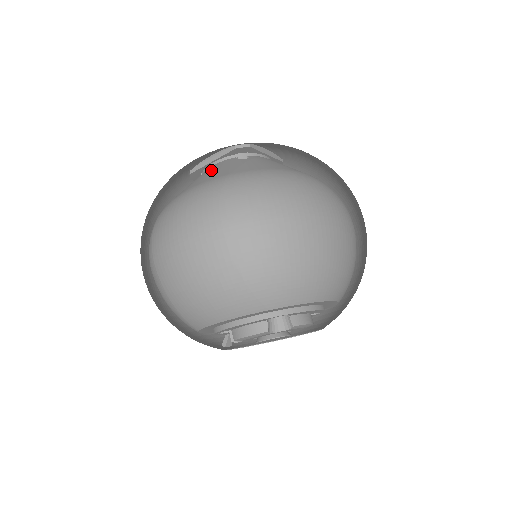
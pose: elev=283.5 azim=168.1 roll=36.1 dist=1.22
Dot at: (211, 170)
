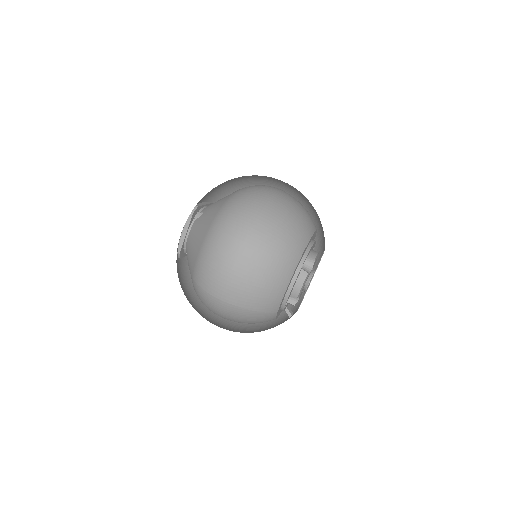
Dot at: (194, 235)
